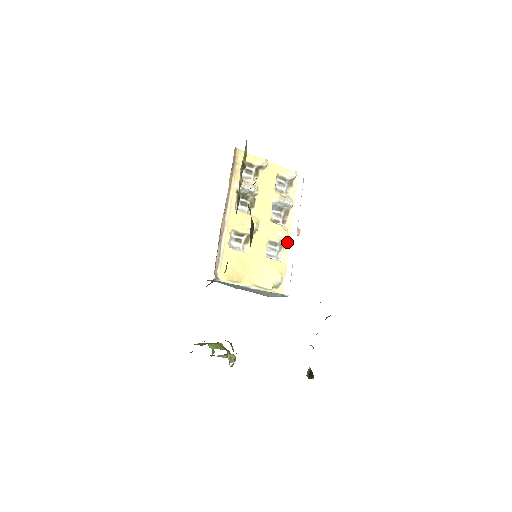
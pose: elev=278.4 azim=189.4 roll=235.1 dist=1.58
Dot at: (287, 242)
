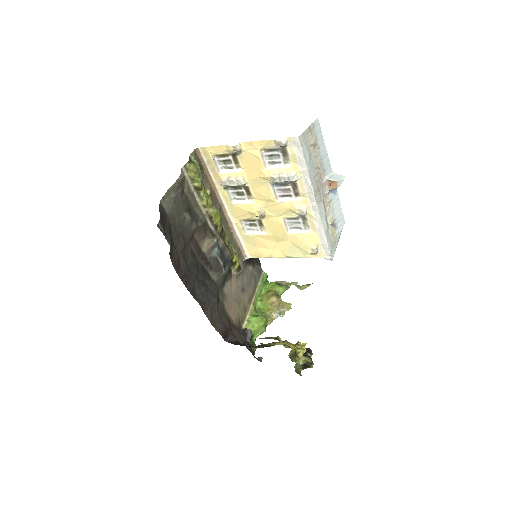
Dot at: (308, 214)
